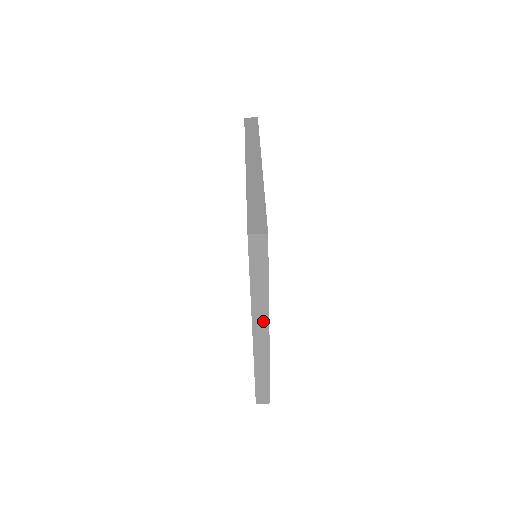
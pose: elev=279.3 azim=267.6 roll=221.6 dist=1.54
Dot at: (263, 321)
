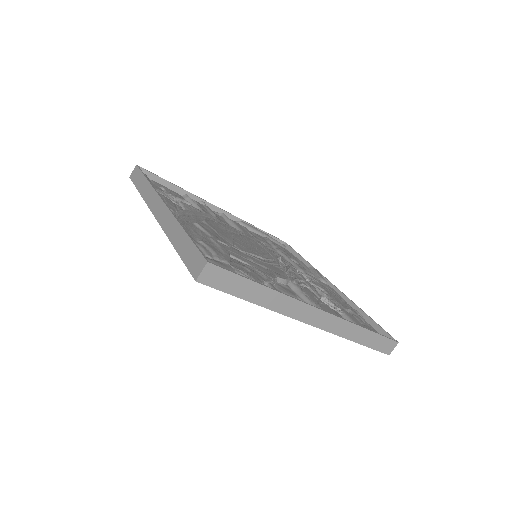
Dot at: (303, 309)
